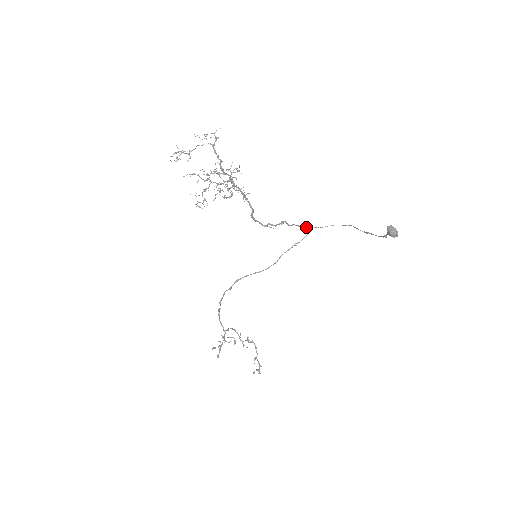
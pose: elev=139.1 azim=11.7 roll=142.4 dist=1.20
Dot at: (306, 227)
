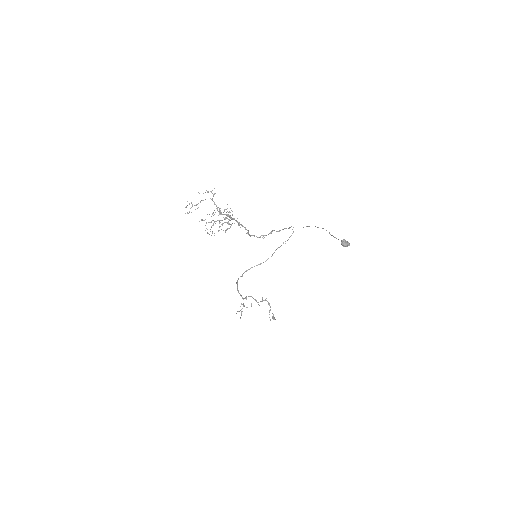
Dot at: occluded
